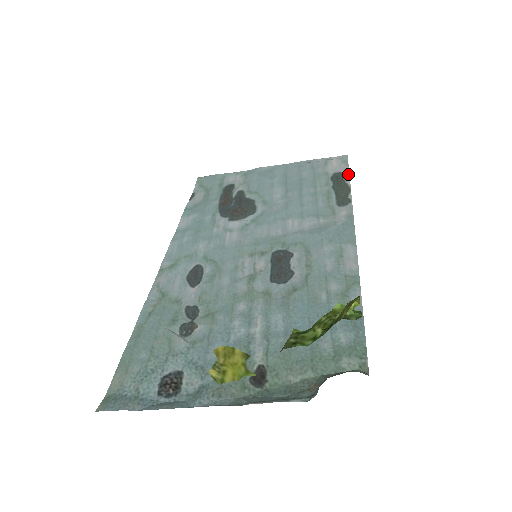
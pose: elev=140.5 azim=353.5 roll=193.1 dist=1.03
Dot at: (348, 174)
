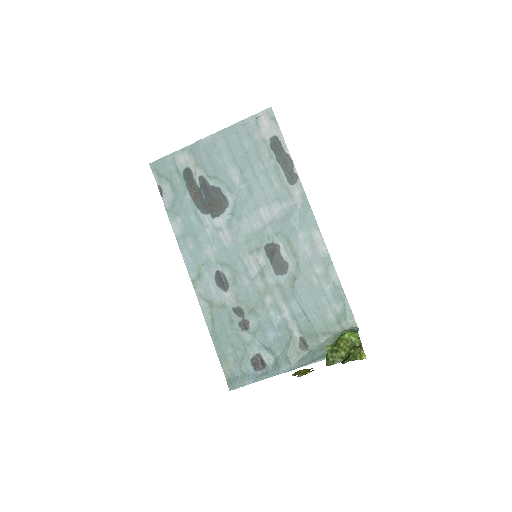
Dot at: (283, 138)
